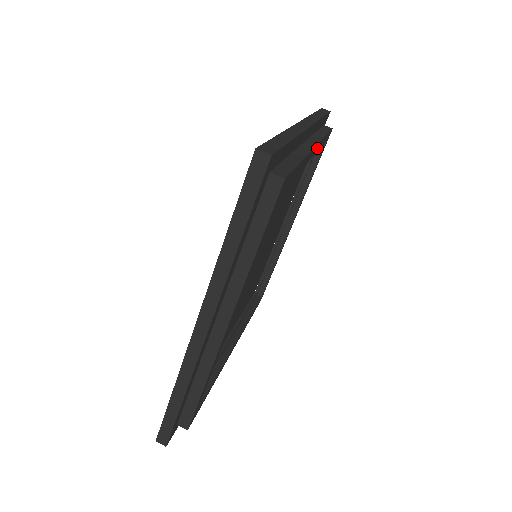
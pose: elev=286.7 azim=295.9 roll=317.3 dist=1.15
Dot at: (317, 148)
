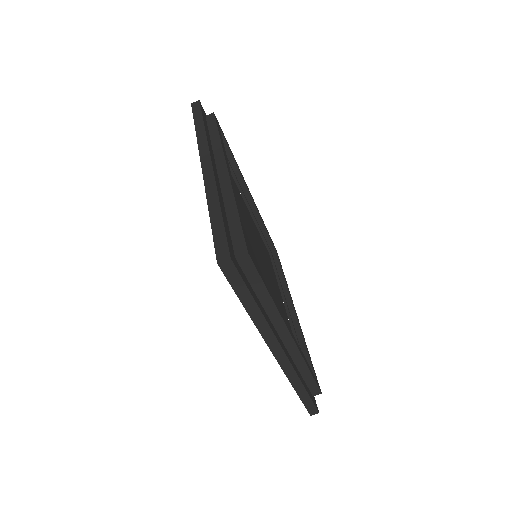
Dot at: (226, 159)
